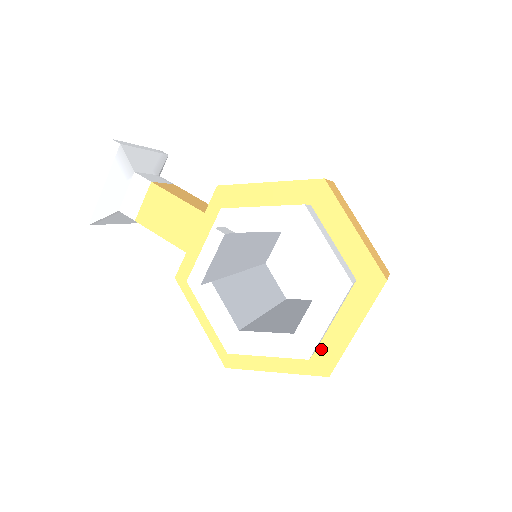
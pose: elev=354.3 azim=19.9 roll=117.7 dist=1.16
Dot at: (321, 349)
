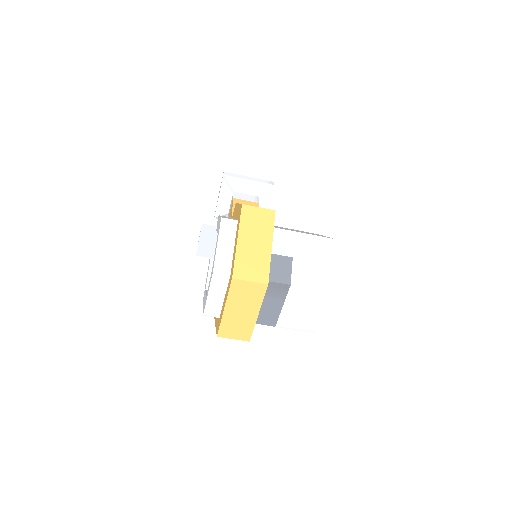
Dot at: (220, 317)
